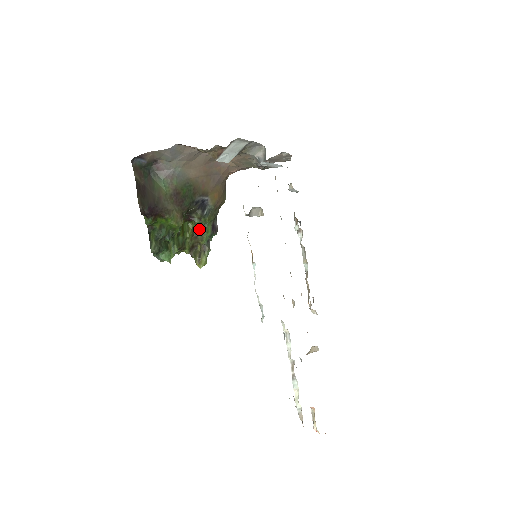
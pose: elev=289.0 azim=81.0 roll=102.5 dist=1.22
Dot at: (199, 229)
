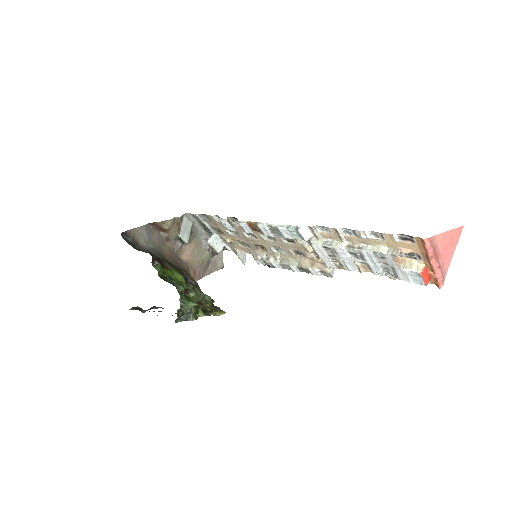
Dot at: (198, 299)
